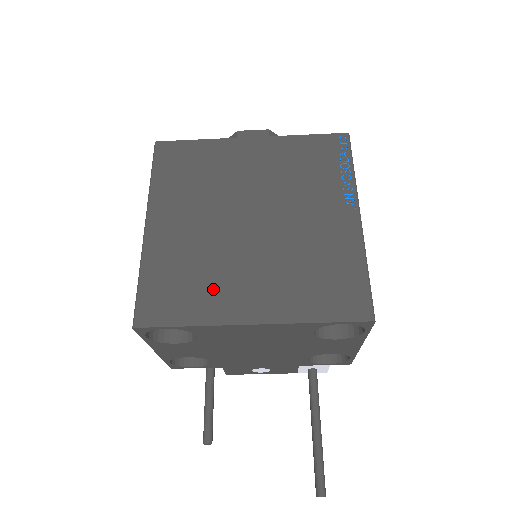
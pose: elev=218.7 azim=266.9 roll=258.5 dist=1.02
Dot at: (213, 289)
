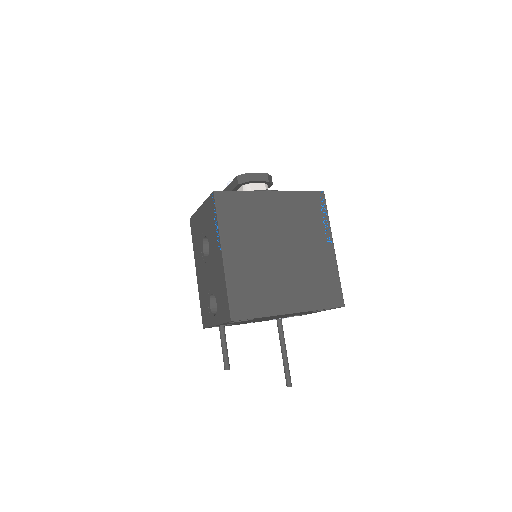
Dot at: (269, 295)
